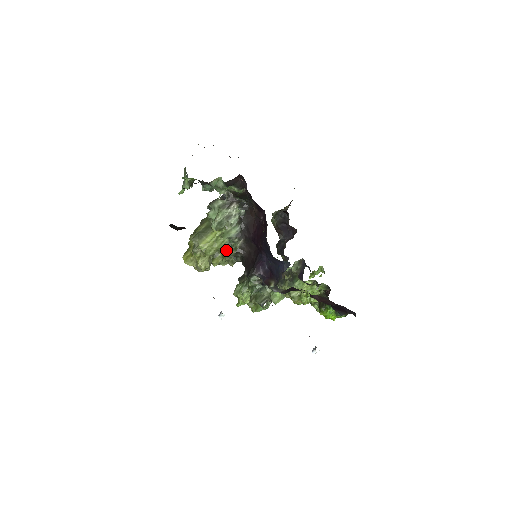
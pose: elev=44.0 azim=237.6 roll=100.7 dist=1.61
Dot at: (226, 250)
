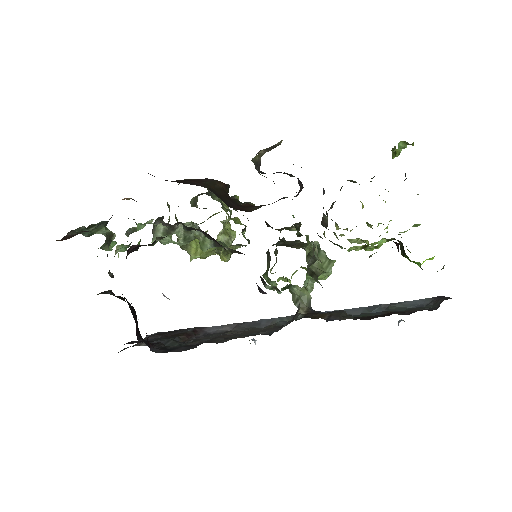
Dot at: (222, 248)
